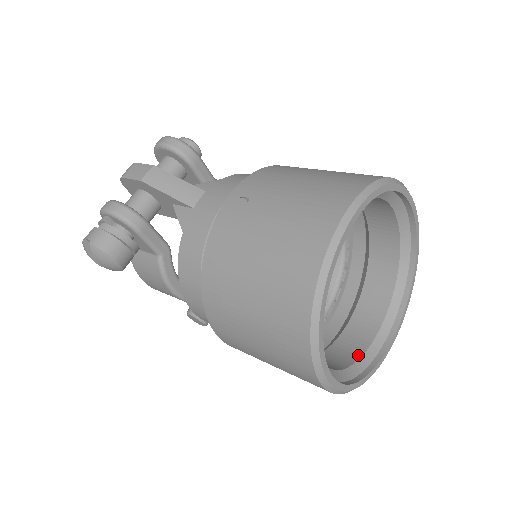
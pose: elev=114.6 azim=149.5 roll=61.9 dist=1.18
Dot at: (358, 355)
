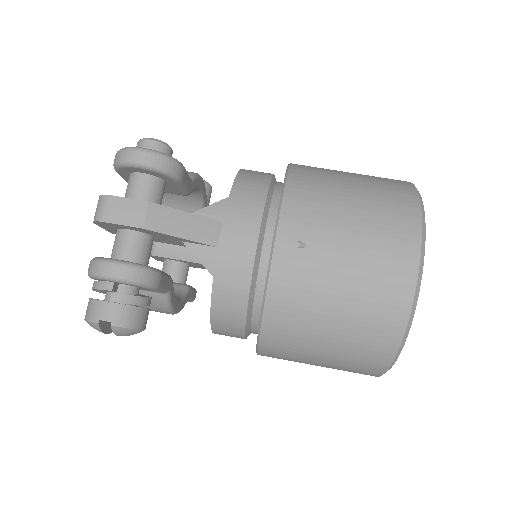
Dot at: occluded
